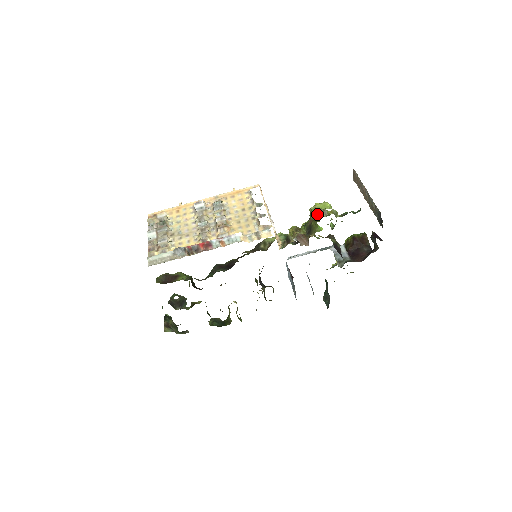
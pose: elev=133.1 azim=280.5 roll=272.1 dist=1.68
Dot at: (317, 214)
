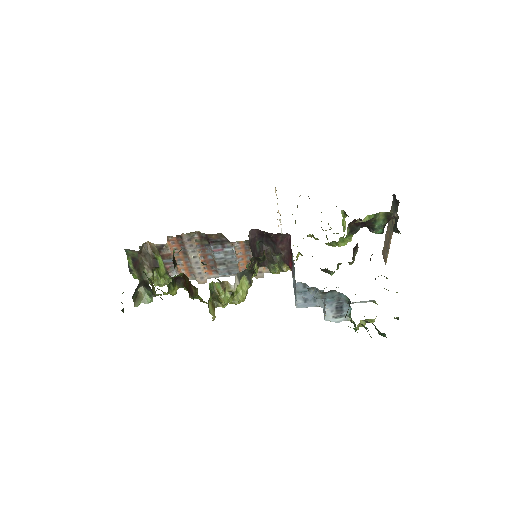
Dot at: occluded
